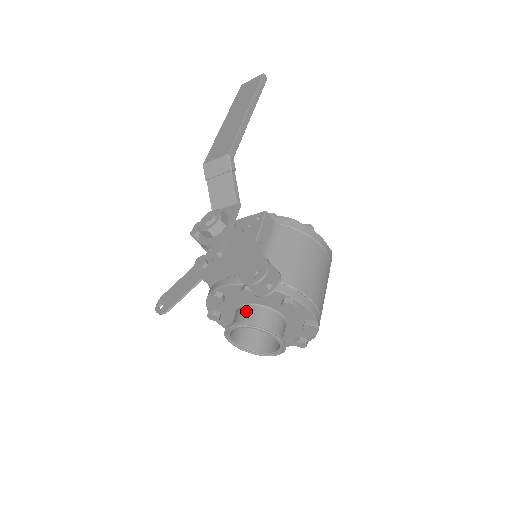
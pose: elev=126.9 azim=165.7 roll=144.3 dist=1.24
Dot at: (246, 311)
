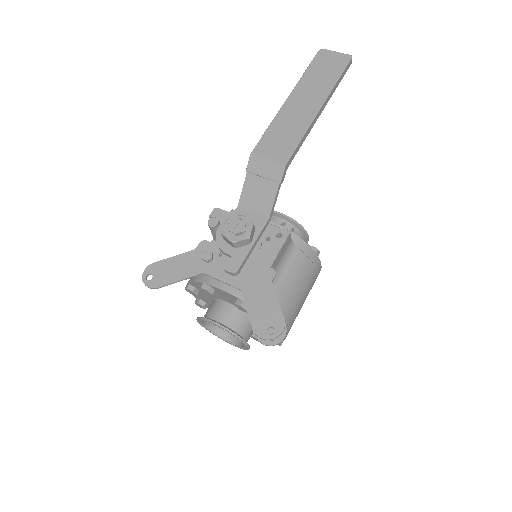
Dot at: (228, 312)
